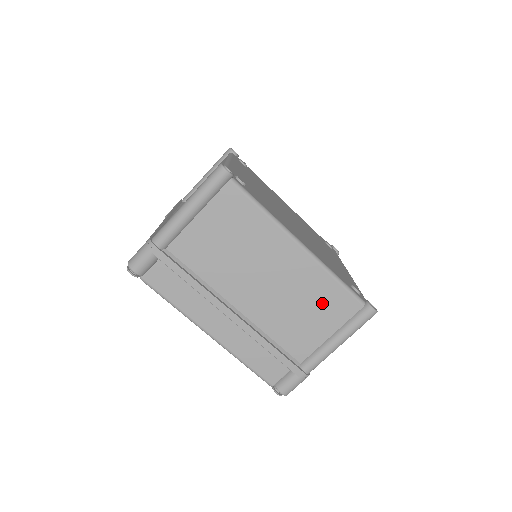
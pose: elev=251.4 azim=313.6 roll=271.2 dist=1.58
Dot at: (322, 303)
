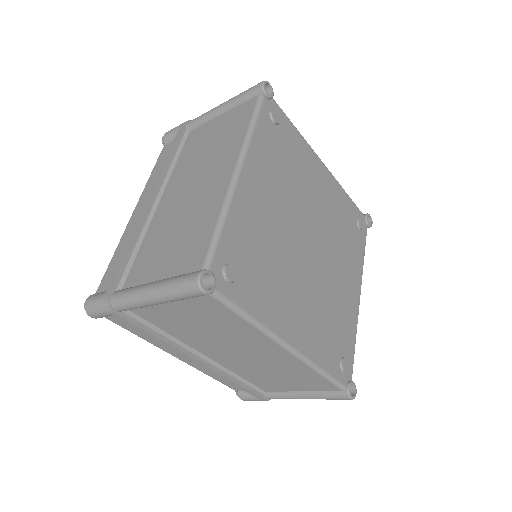
Dot at: (299, 378)
